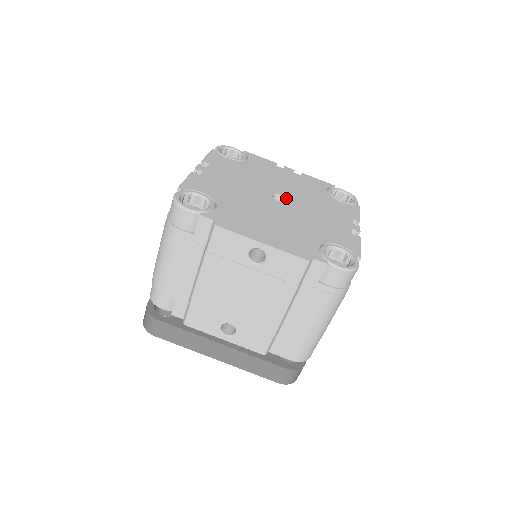
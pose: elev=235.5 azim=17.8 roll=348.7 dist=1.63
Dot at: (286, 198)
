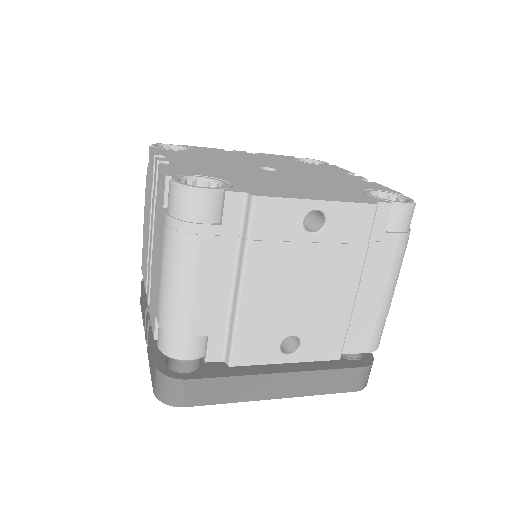
Dot at: (275, 168)
